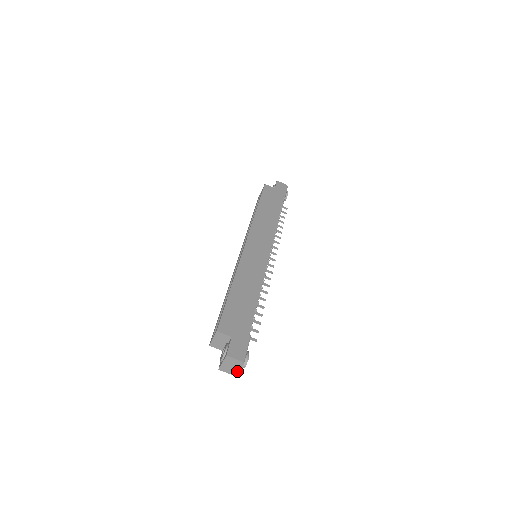
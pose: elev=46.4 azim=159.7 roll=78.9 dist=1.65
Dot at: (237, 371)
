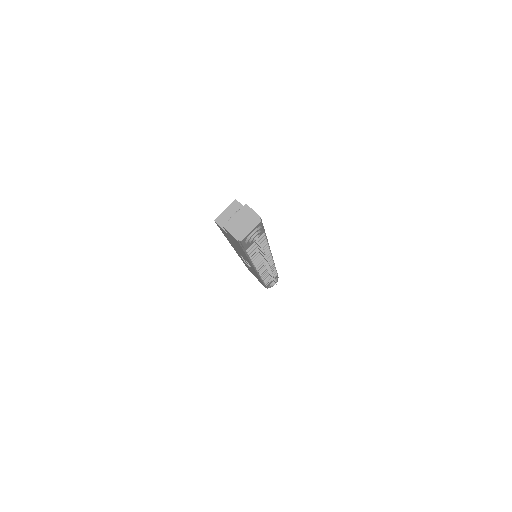
Dot at: (246, 233)
